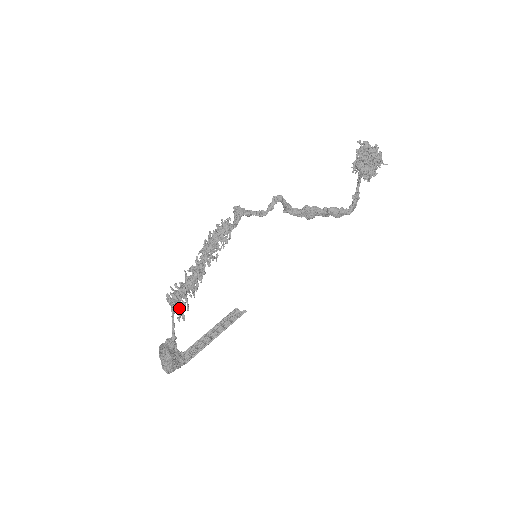
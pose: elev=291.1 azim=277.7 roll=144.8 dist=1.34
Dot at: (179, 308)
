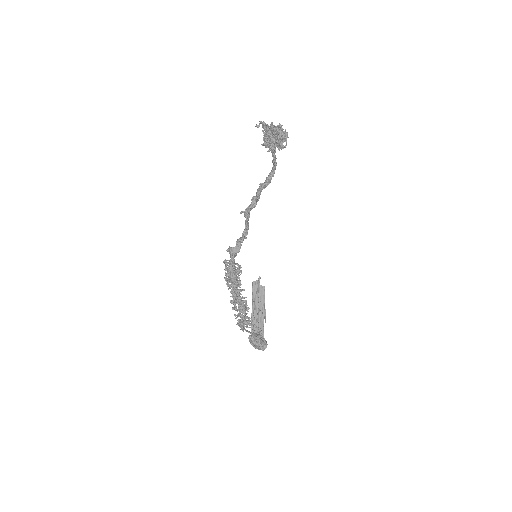
Dot at: occluded
